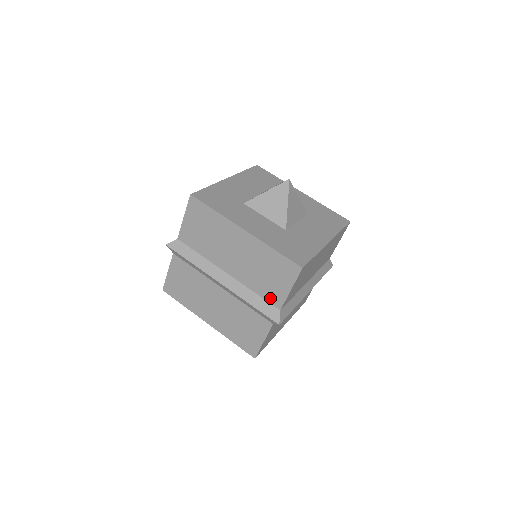
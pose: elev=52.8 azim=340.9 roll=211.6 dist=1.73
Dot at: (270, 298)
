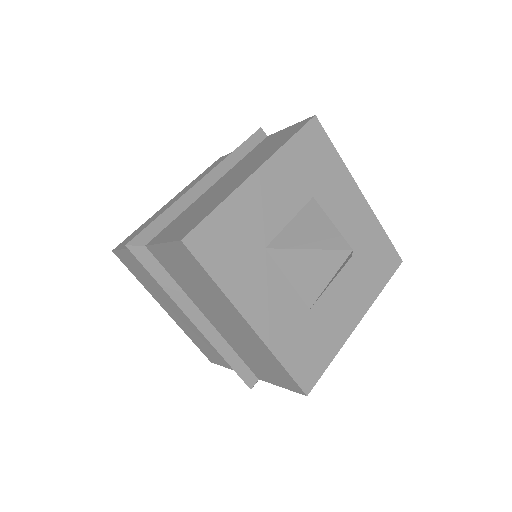
Dot at: (252, 368)
